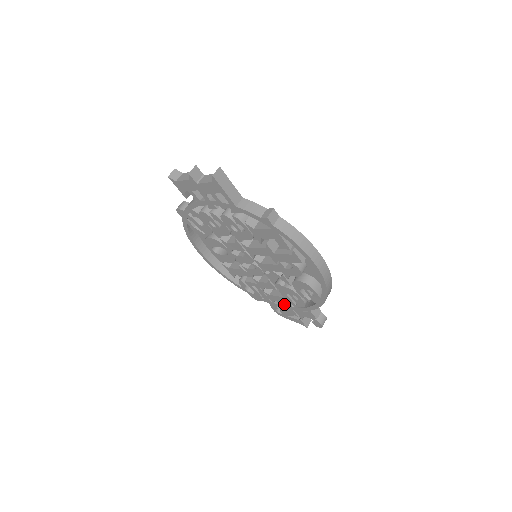
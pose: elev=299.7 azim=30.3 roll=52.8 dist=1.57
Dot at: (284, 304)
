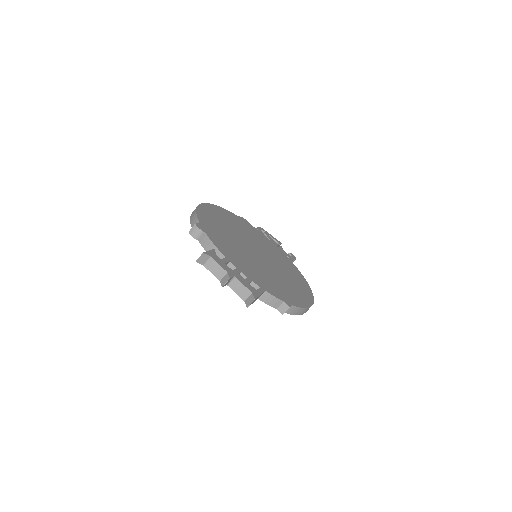
Dot at: occluded
